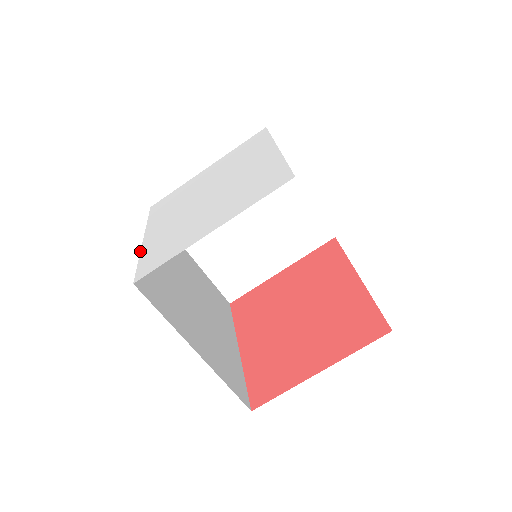
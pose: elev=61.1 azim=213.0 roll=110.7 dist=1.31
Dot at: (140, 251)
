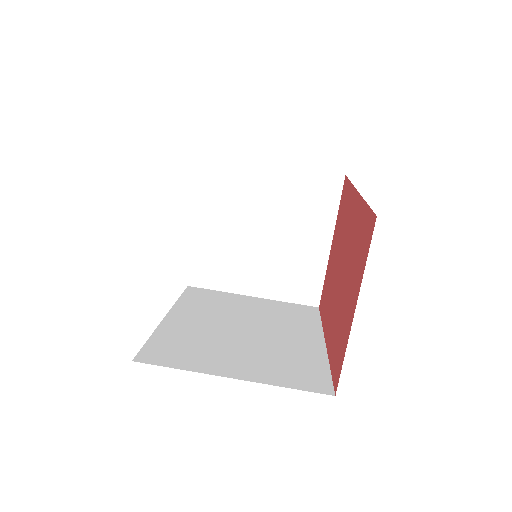
Dot at: (155, 329)
